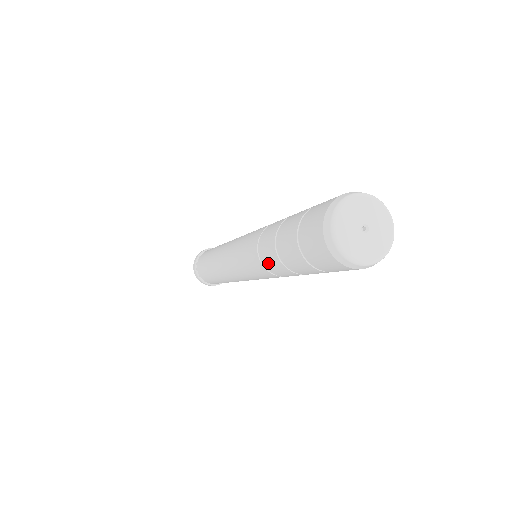
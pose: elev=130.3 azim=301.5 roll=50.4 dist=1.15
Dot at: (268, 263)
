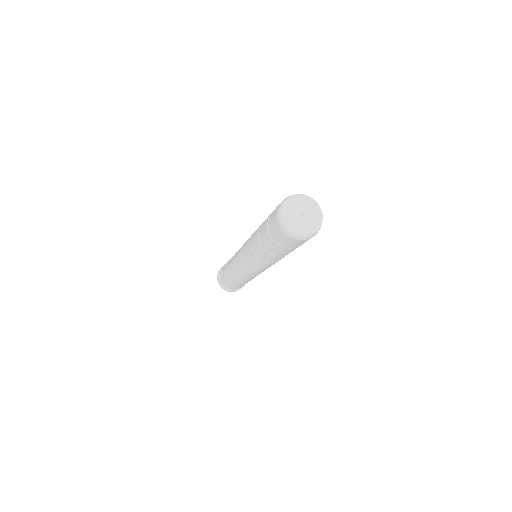
Dot at: (255, 248)
